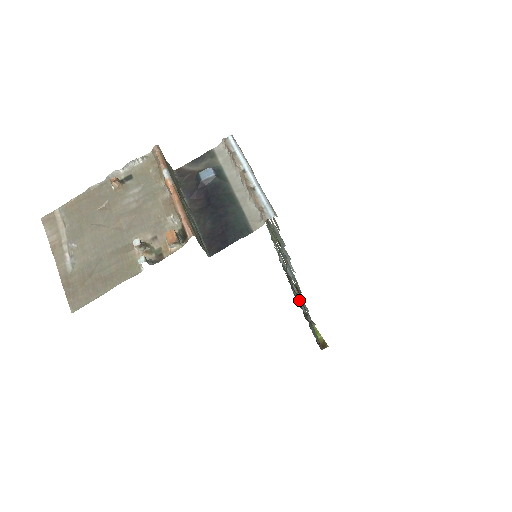
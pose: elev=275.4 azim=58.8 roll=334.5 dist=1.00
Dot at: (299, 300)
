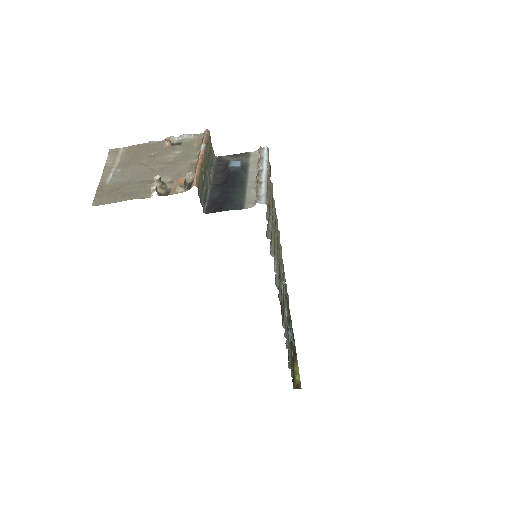
Dot at: (289, 329)
